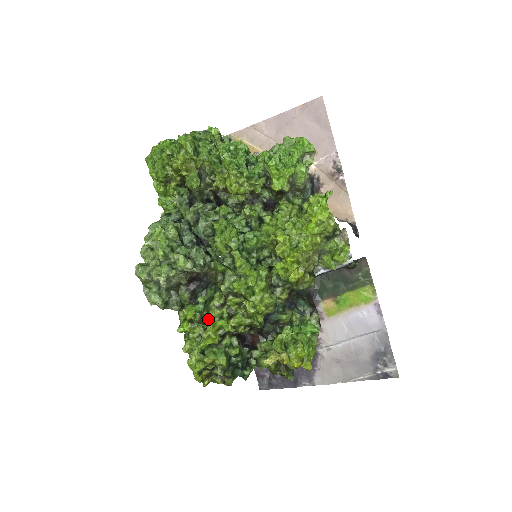
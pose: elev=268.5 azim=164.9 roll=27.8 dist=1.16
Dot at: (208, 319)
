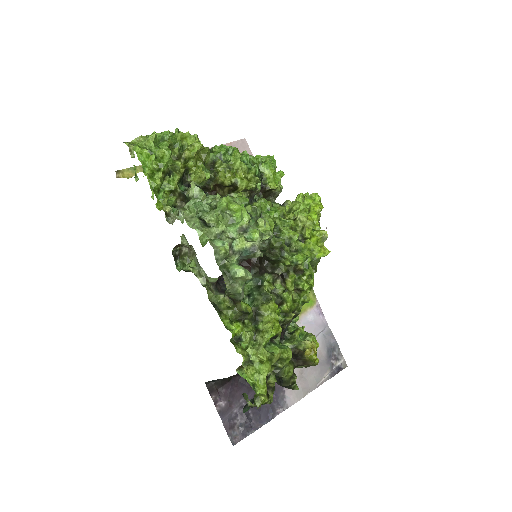
Dot at: (274, 303)
